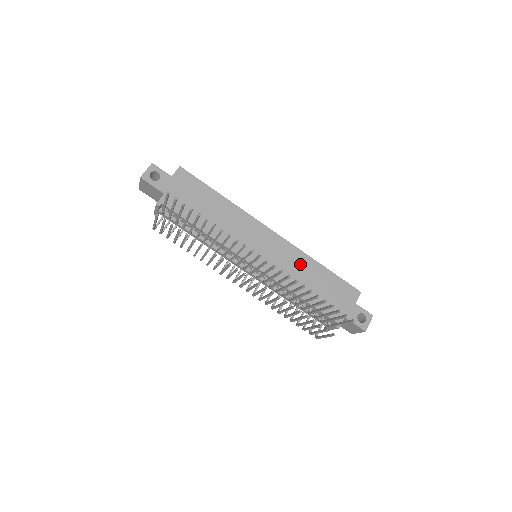
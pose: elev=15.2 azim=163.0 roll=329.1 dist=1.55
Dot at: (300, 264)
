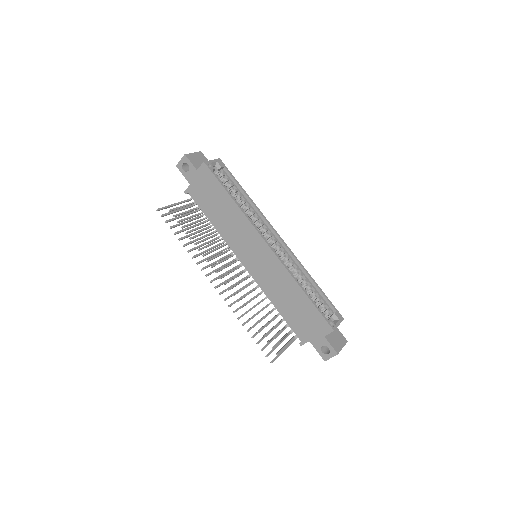
Dot at: (283, 282)
